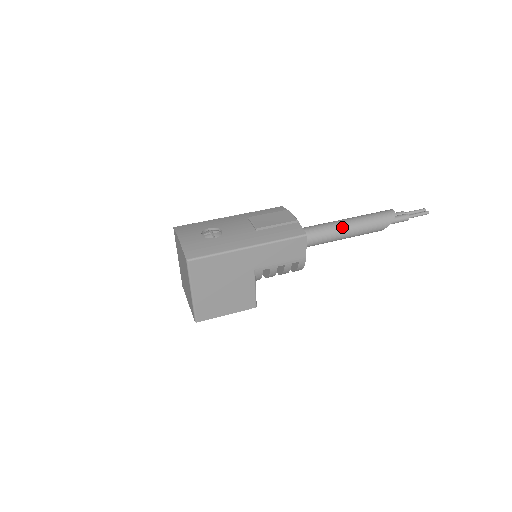
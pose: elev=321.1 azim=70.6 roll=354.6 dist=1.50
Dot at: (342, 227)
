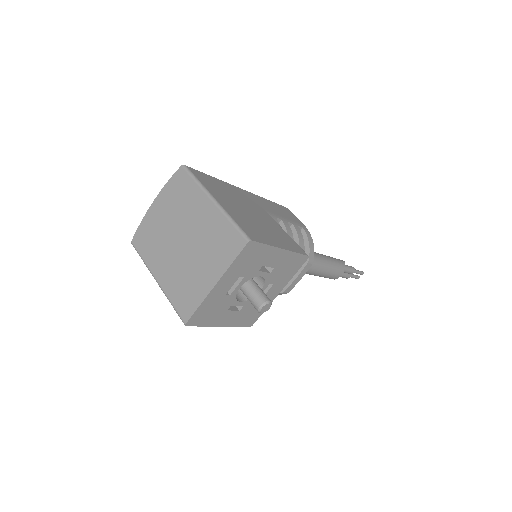
Dot at: occluded
